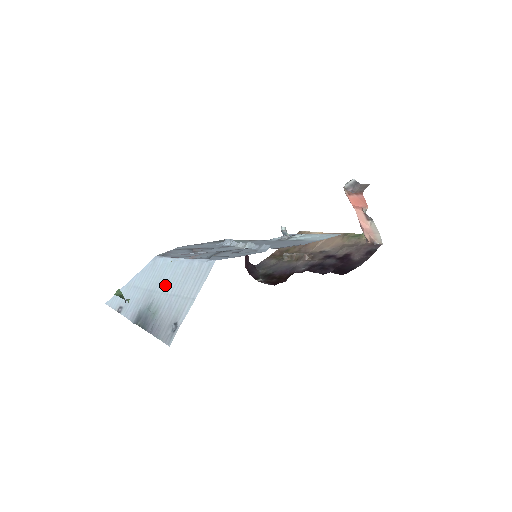
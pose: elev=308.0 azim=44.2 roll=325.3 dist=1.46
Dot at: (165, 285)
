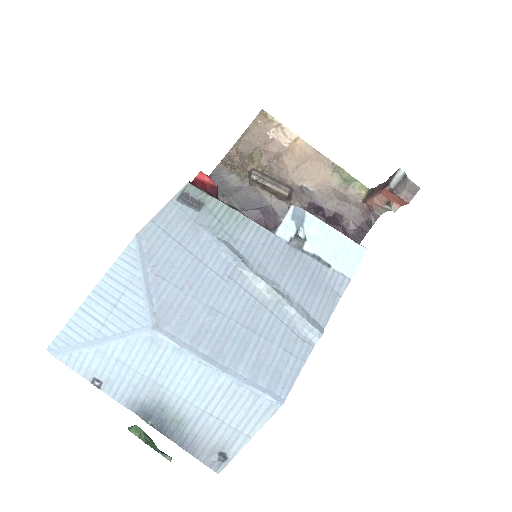
Dot at: (190, 393)
